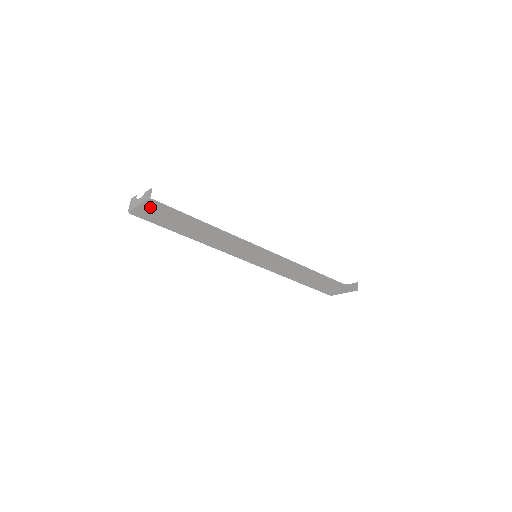
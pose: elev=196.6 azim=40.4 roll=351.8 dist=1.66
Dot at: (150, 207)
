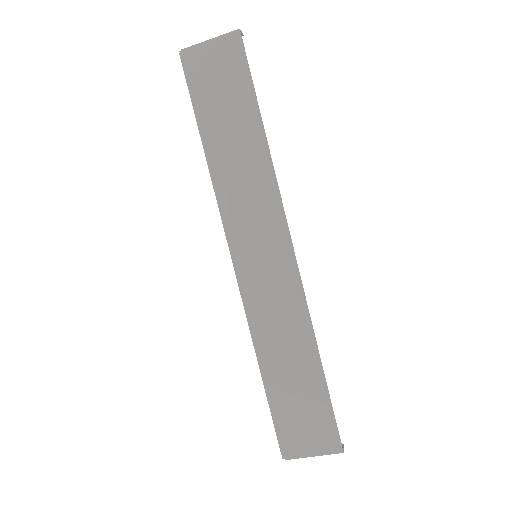
Dot at: (221, 50)
